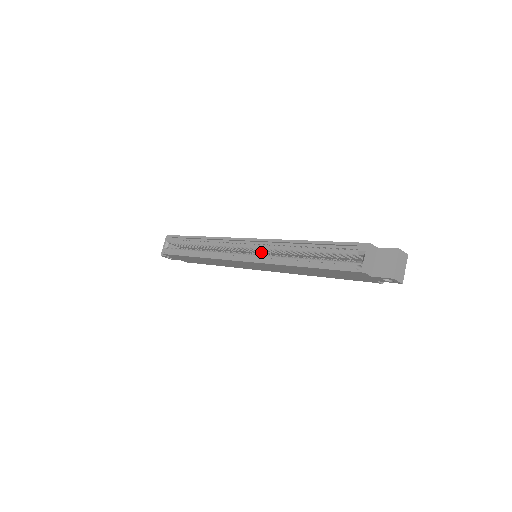
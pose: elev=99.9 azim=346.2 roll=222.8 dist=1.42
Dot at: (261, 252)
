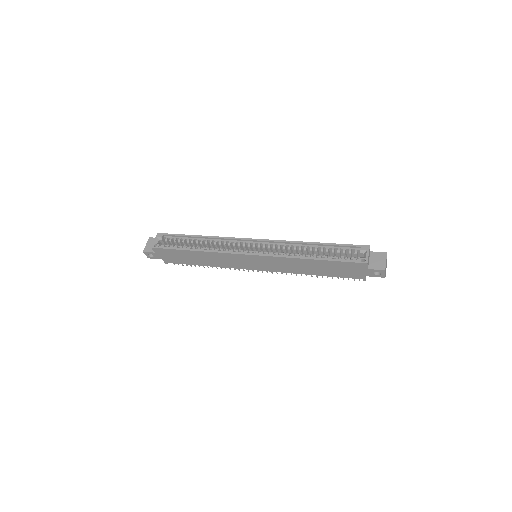
Dot at: occluded
